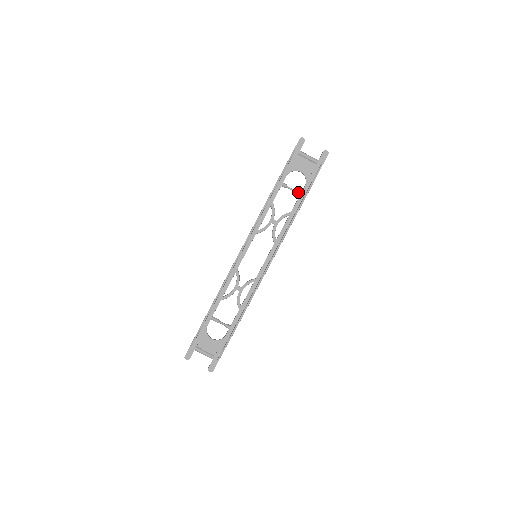
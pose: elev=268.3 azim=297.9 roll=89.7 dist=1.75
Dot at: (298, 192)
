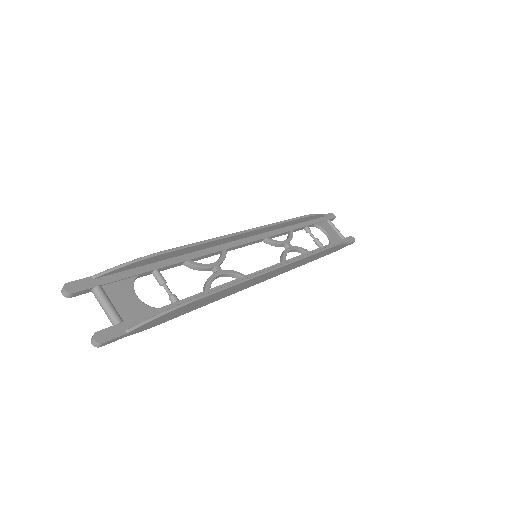
Dot at: (321, 243)
